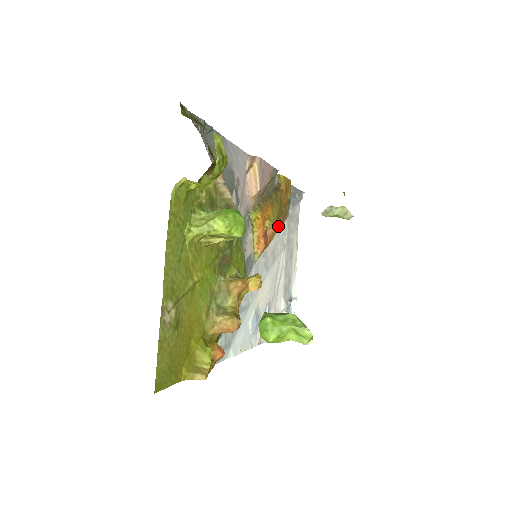
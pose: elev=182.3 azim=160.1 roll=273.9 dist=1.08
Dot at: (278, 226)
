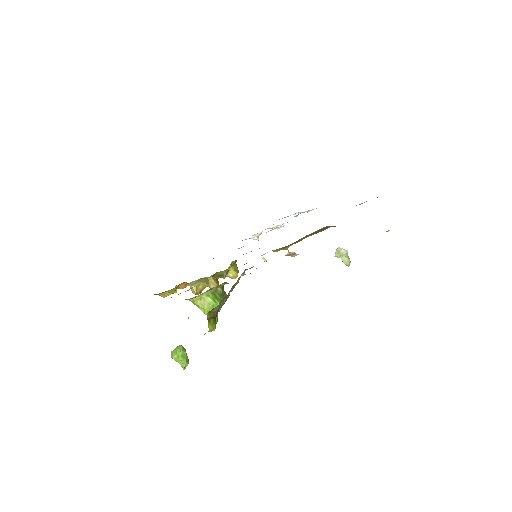
Dot at: occluded
